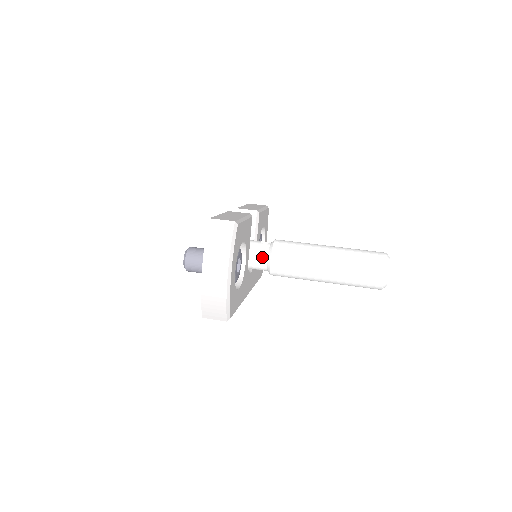
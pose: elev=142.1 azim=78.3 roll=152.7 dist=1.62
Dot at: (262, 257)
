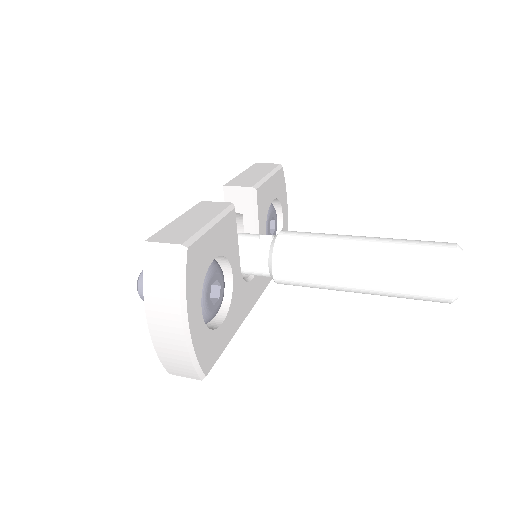
Dot at: (260, 262)
